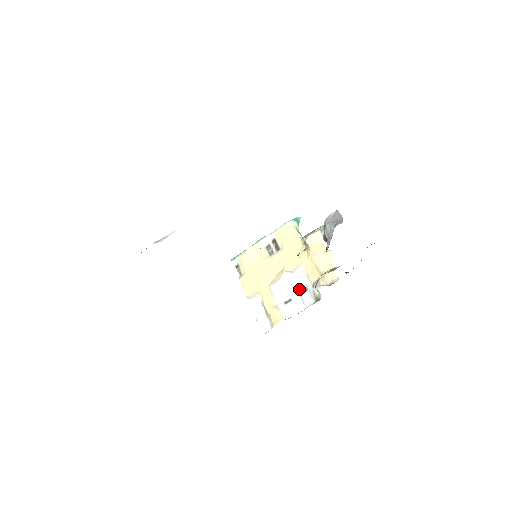
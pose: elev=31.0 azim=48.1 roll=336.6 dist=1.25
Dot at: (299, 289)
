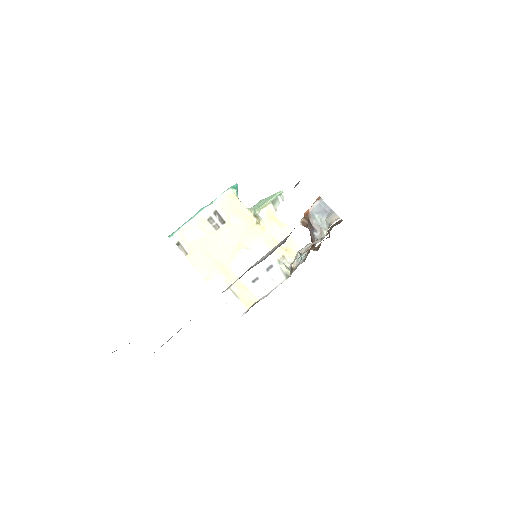
Dot at: (263, 266)
